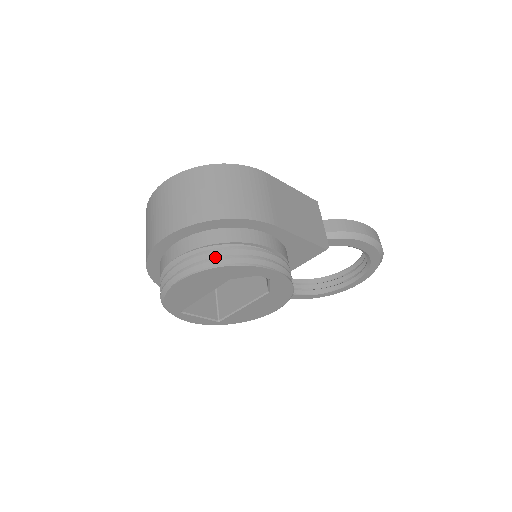
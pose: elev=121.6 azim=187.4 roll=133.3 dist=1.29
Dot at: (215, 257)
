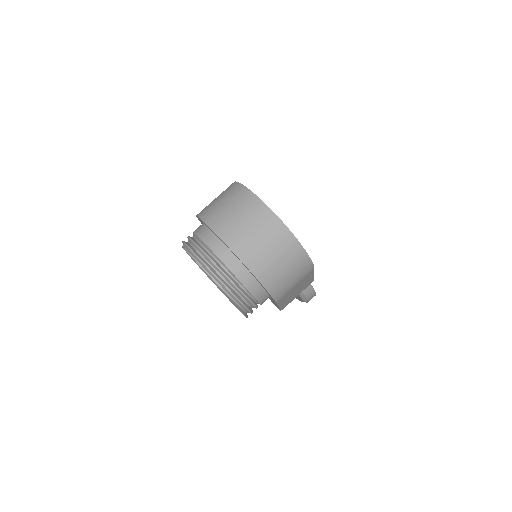
Dot at: (235, 289)
